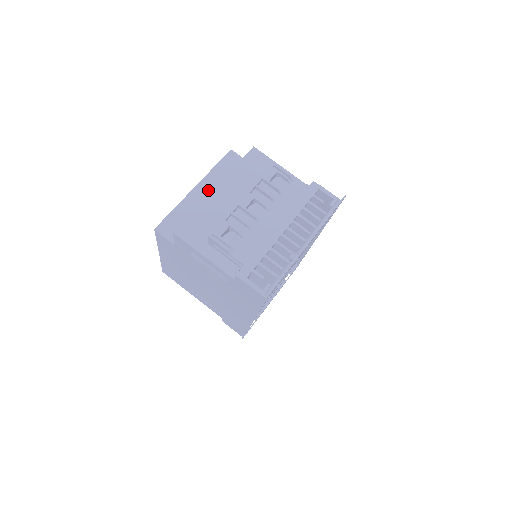
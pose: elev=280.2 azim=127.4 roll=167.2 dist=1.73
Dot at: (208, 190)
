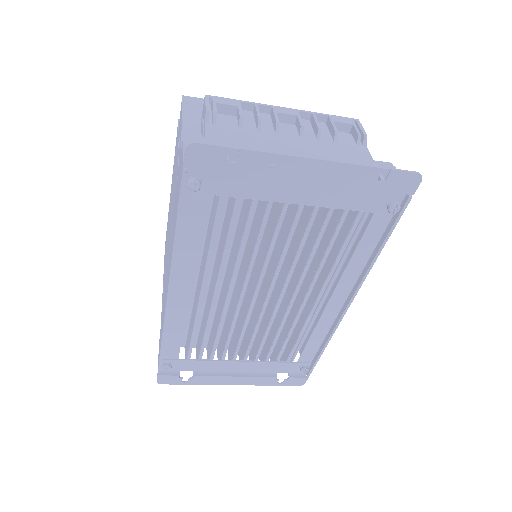
Dot at: occluded
